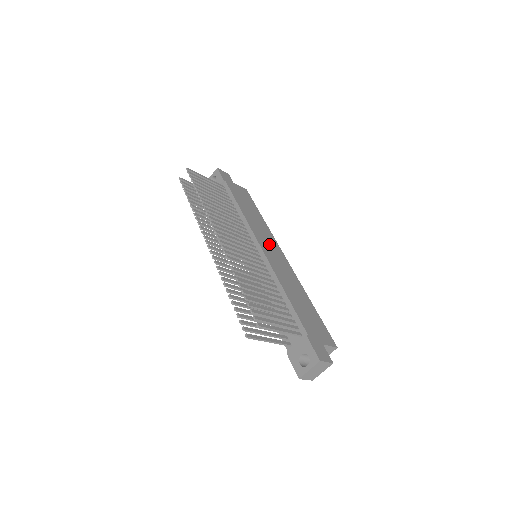
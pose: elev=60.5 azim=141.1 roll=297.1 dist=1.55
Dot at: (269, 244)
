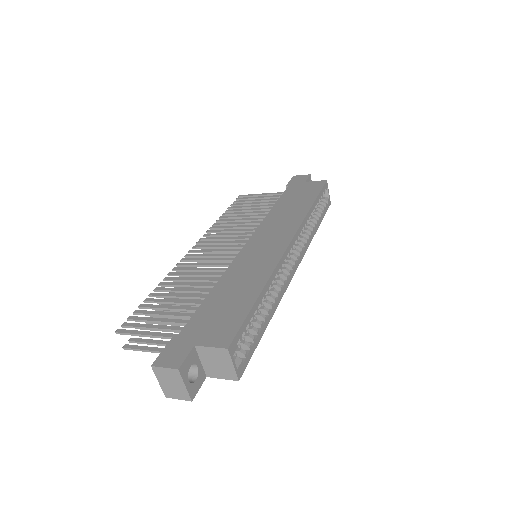
Dot at: (273, 235)
